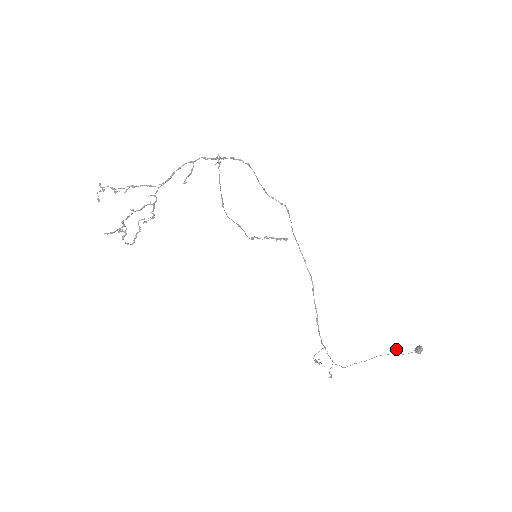
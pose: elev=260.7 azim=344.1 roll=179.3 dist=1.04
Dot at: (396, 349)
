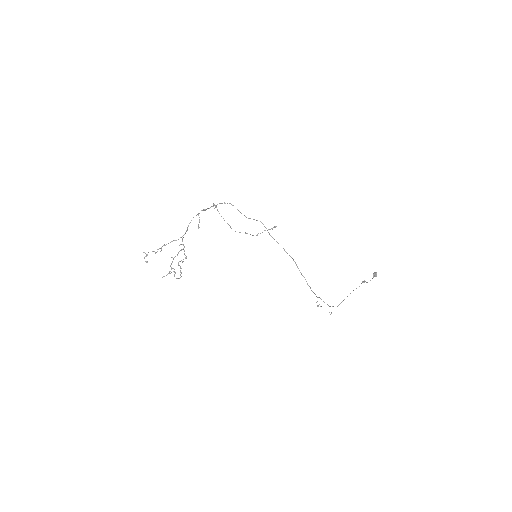
Dot at: (362, 282)
